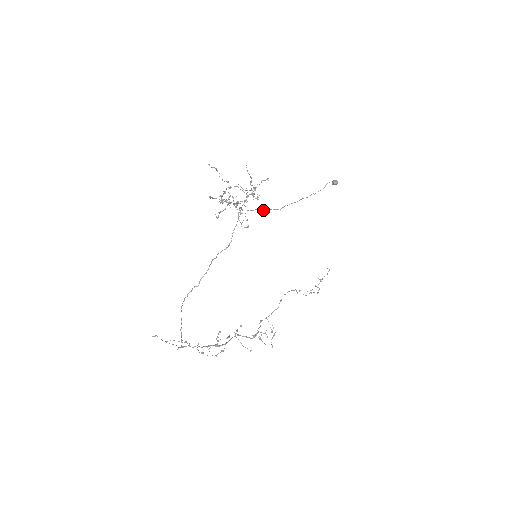
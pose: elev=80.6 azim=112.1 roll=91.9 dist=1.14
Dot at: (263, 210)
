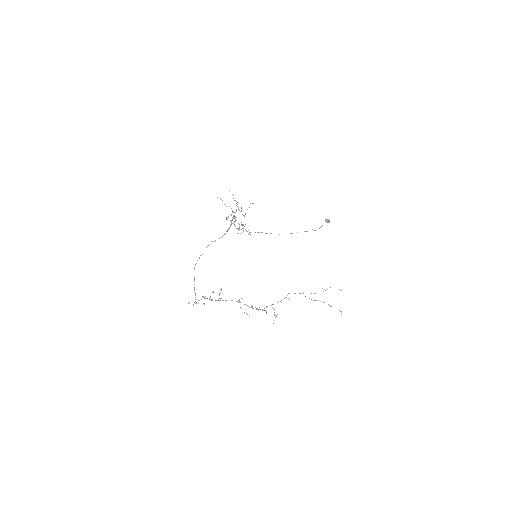
Dot at: (266, 233)
